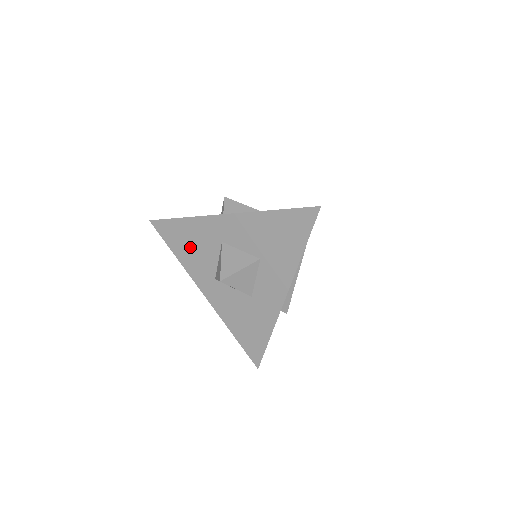
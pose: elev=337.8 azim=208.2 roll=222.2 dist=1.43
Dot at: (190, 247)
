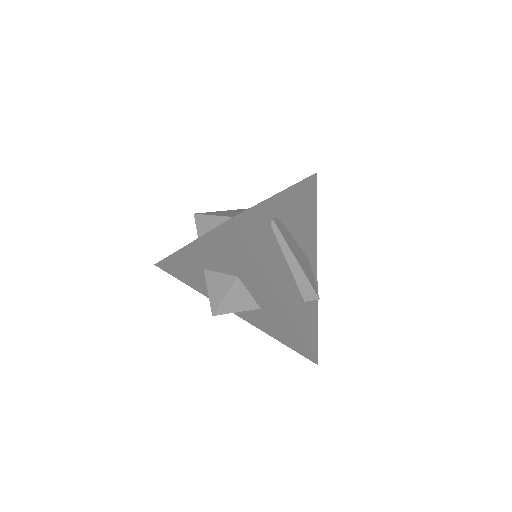
Dot at: (191, 278)
